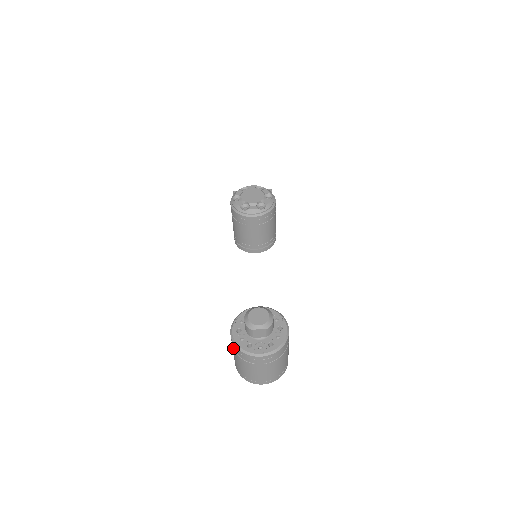
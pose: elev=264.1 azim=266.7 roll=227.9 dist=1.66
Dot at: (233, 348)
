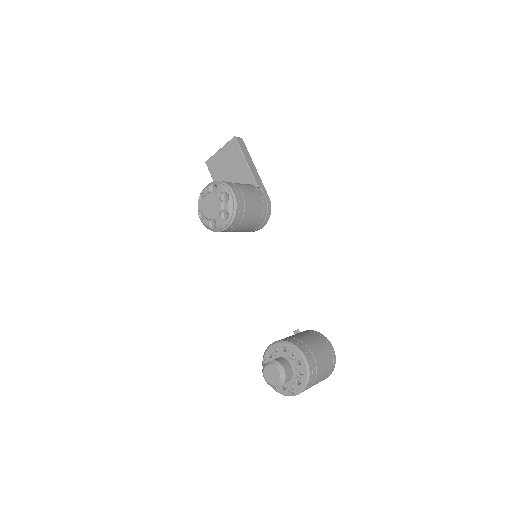
Dot at: occluded
